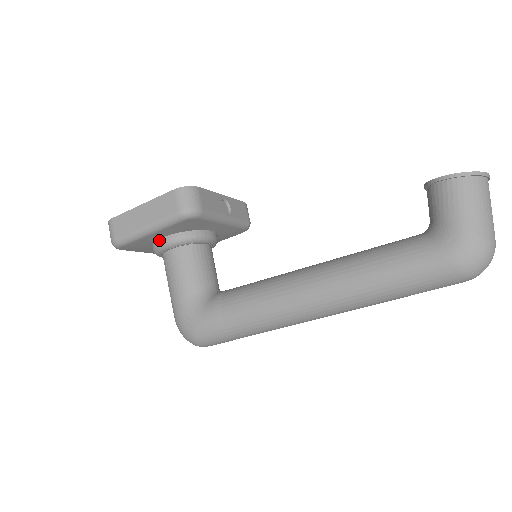
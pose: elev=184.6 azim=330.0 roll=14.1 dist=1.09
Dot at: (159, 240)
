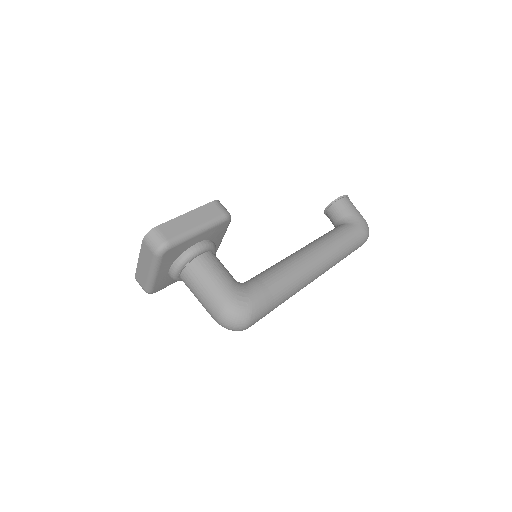
Dot at: (194, 246)
